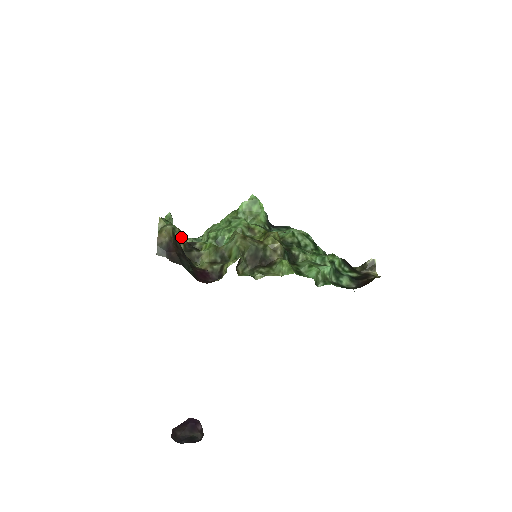
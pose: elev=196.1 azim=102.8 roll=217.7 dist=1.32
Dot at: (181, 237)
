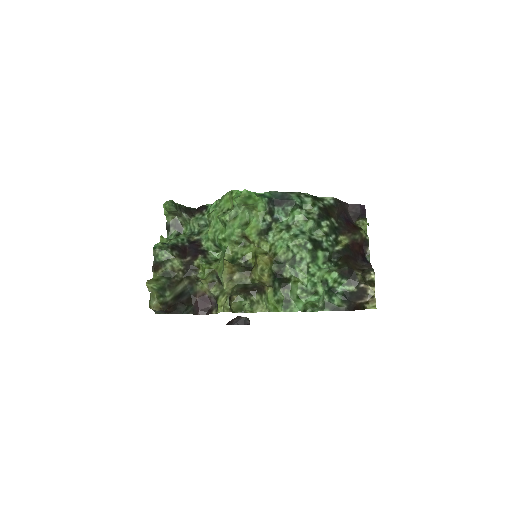
Dot at: (177, 265)
